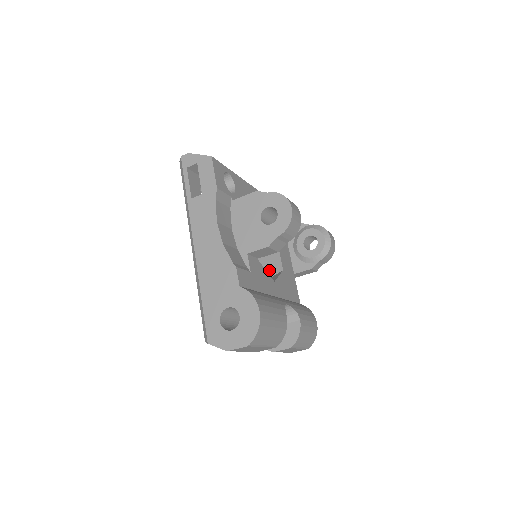
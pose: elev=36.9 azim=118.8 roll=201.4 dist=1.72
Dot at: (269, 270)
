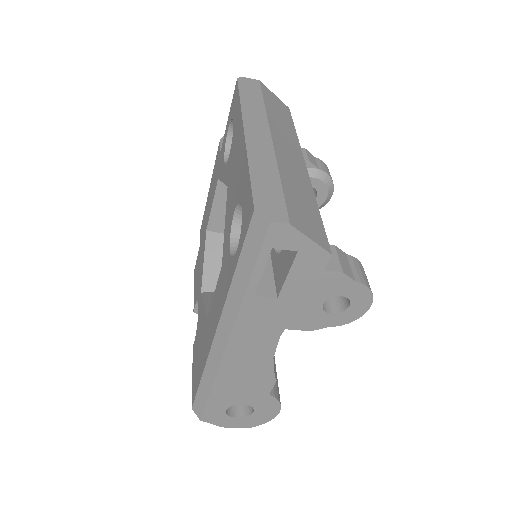
Dot at: occluded
